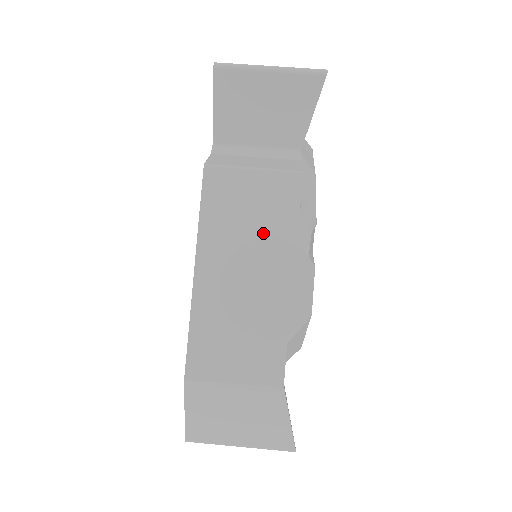
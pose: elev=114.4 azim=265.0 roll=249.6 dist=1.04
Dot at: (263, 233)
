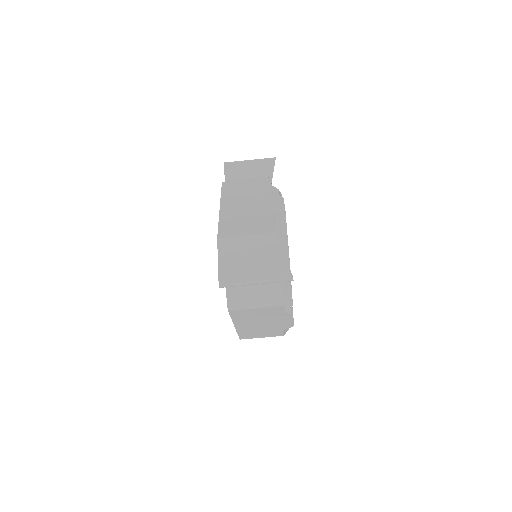
Dot at: (266, 318)
